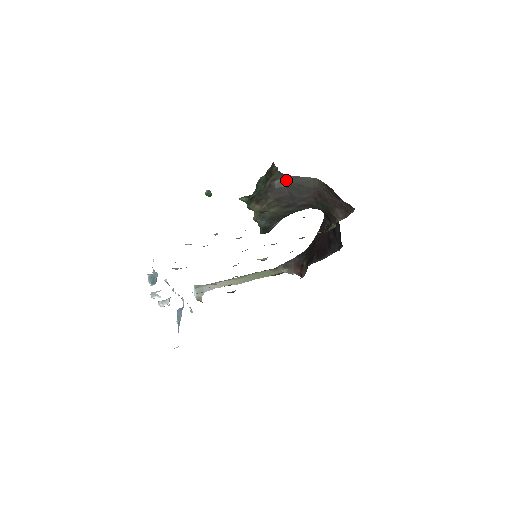
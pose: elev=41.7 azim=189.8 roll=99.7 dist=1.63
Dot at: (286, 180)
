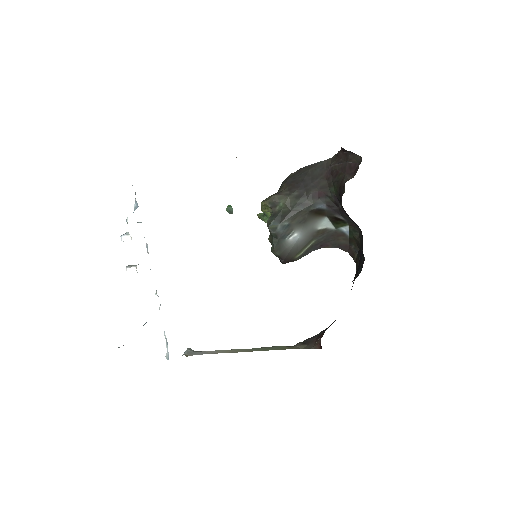
Dot at: (301, 171)
